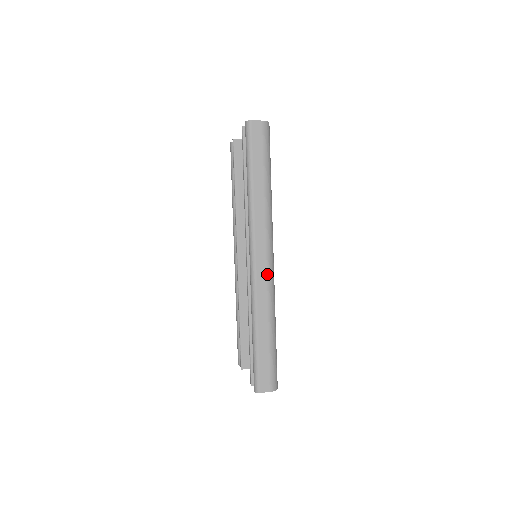
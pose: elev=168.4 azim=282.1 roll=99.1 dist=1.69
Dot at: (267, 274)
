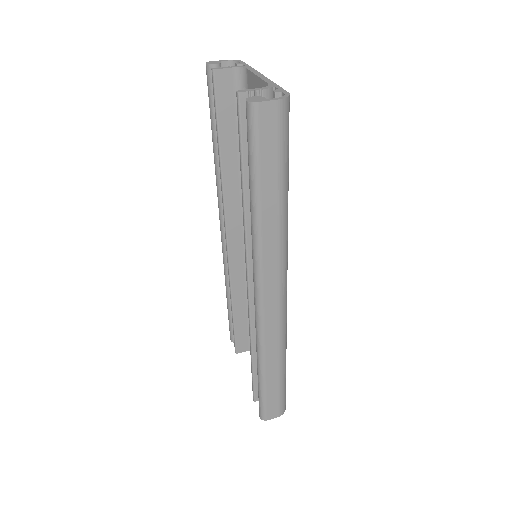
Dot at: (279, 315)
